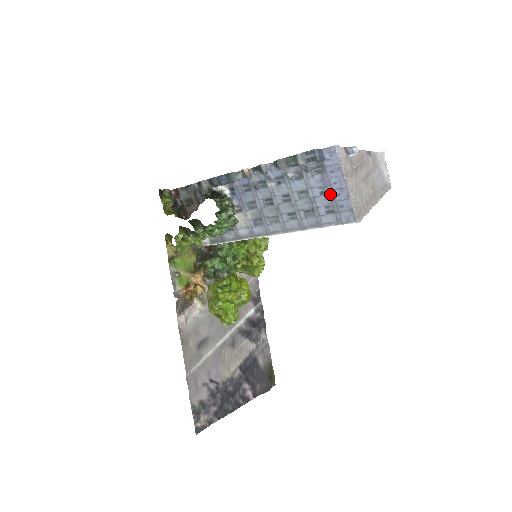
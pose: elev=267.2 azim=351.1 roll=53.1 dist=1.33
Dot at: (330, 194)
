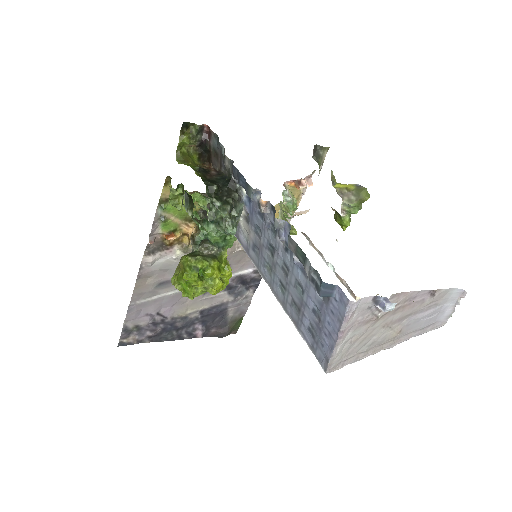
Dot at: (319, 323)
